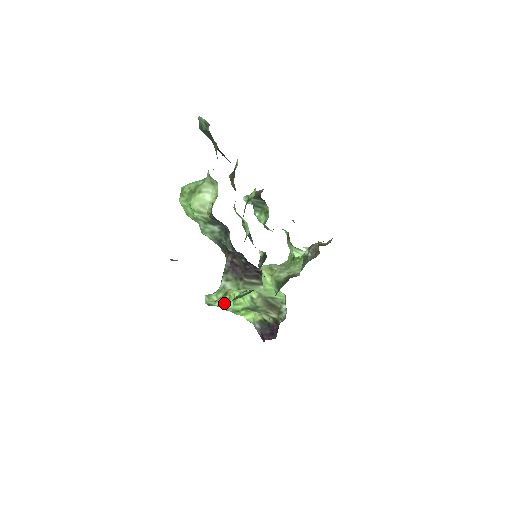
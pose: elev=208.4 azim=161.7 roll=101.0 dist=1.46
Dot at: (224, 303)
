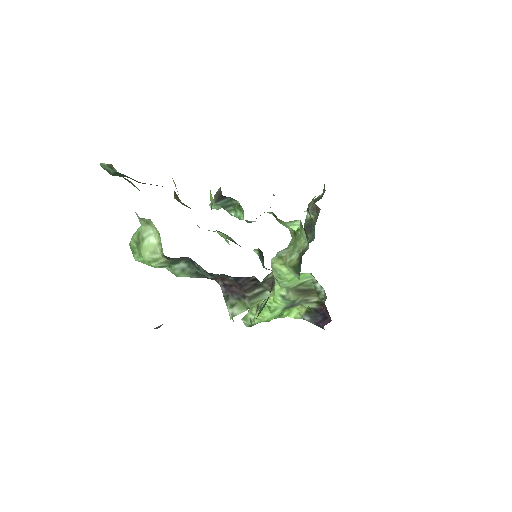
Dot at: (262, 317)
